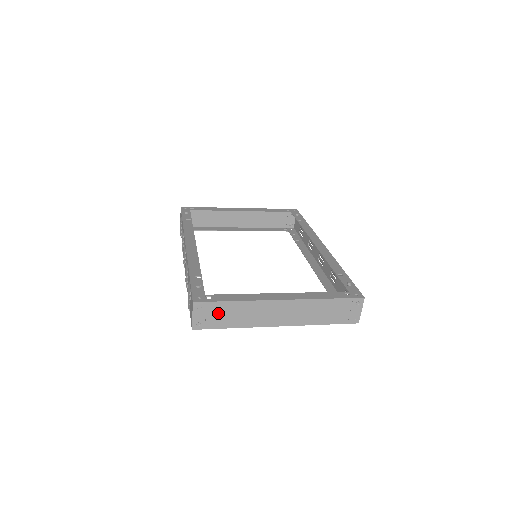
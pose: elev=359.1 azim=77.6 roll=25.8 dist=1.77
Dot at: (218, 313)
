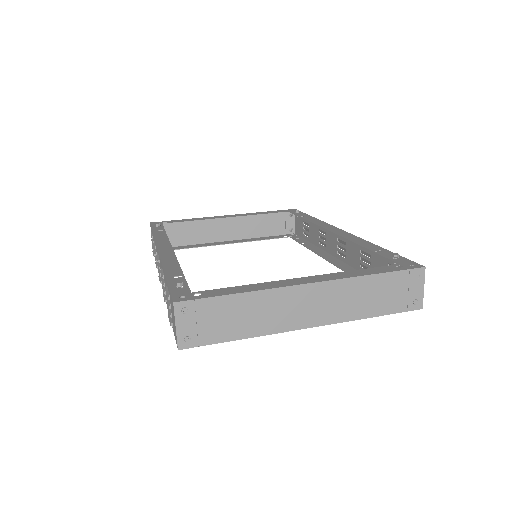
Dot at: (215, 317)
